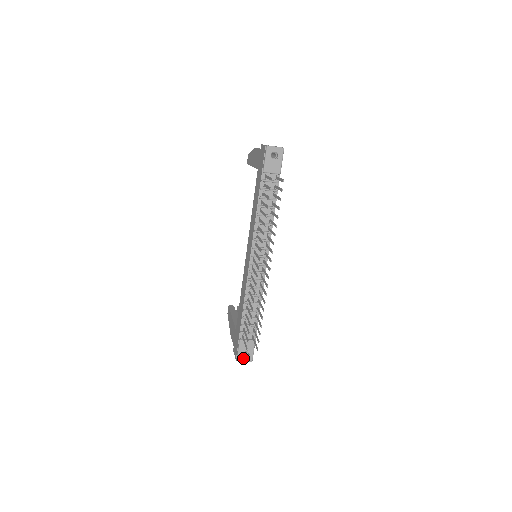
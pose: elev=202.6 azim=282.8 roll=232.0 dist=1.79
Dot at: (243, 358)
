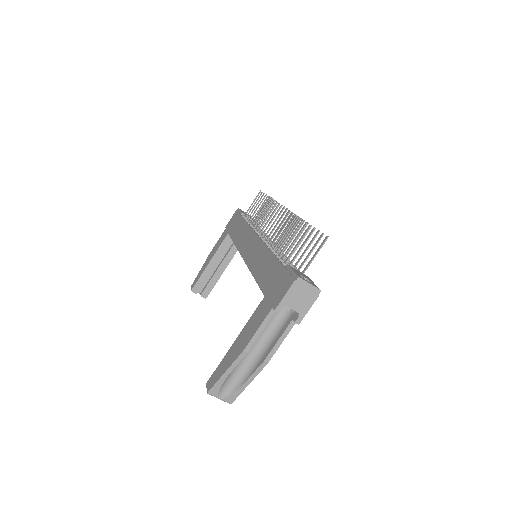
Dot at: (305, 280)
